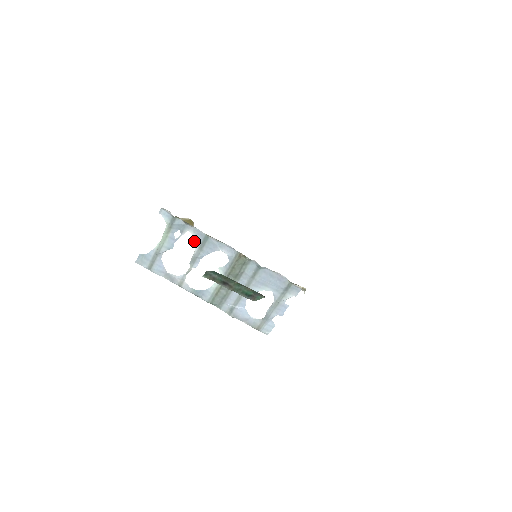
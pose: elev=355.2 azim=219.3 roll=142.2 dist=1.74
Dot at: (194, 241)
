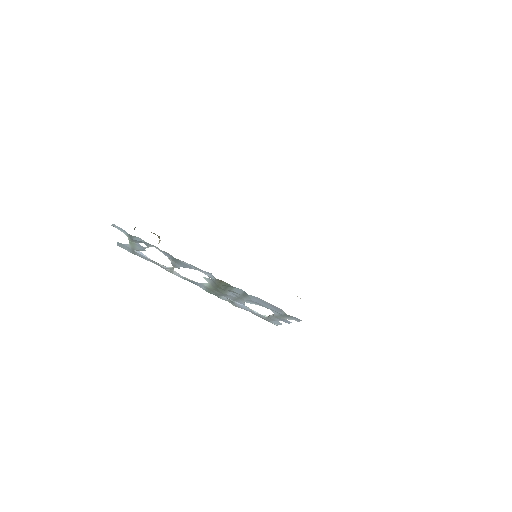
Dot at: occluded
